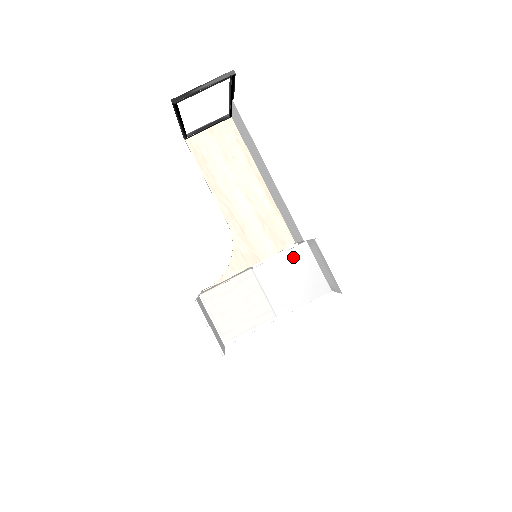
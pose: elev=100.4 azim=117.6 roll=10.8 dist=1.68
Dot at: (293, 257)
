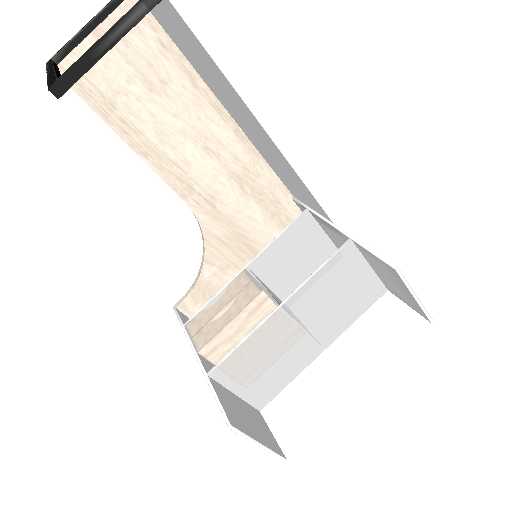
Dot at: (334, 269)
